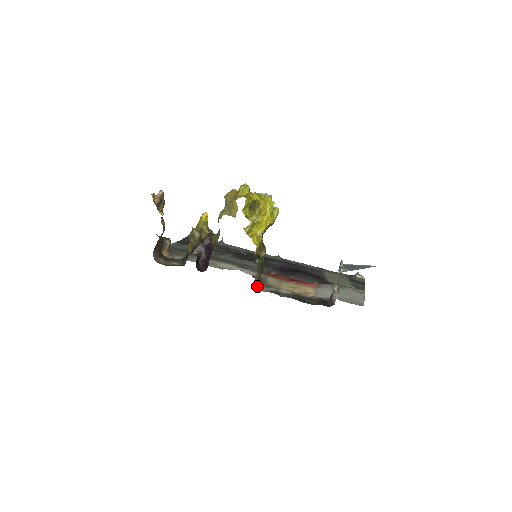
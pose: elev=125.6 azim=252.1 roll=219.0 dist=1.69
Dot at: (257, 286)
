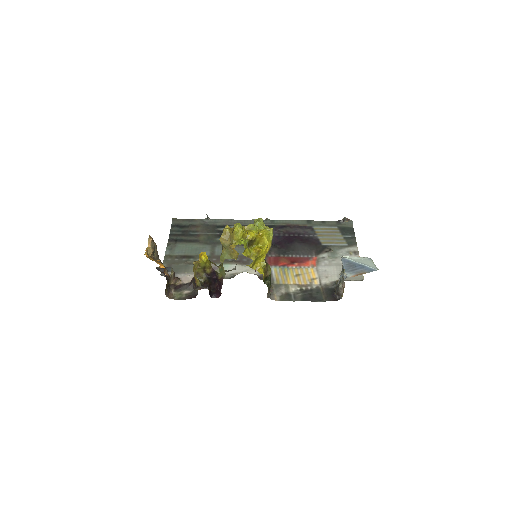
Dot at: (270, 298)
